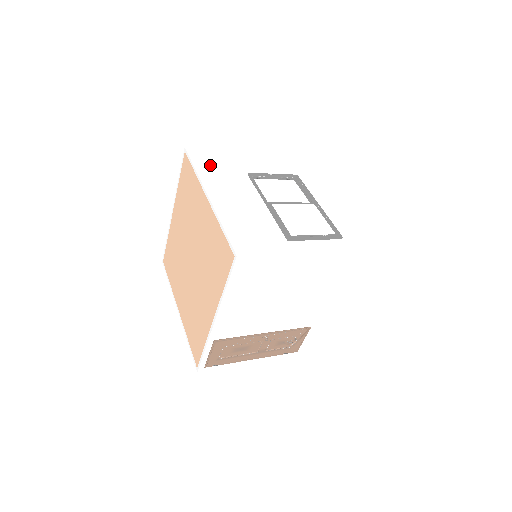
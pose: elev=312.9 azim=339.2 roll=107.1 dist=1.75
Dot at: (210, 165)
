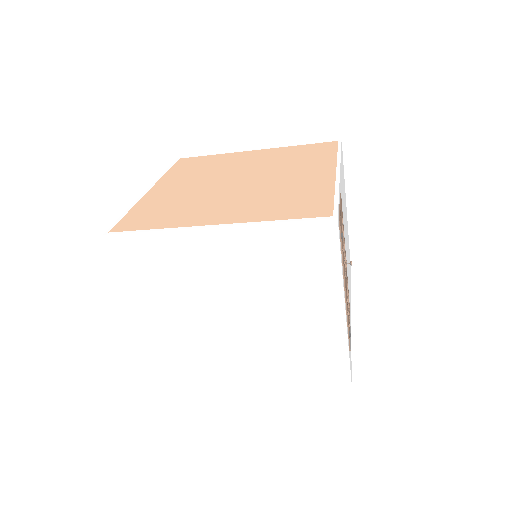
Dot at: occluded
